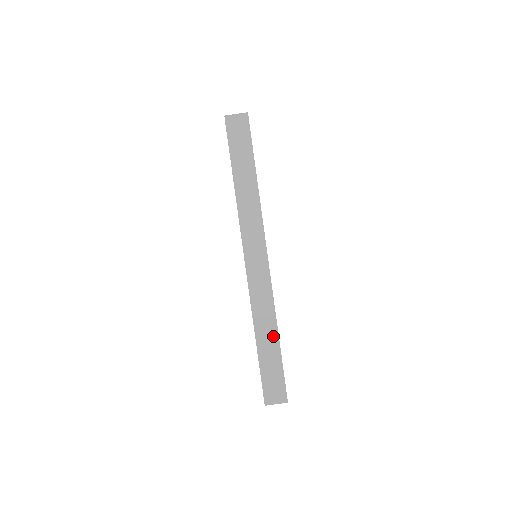
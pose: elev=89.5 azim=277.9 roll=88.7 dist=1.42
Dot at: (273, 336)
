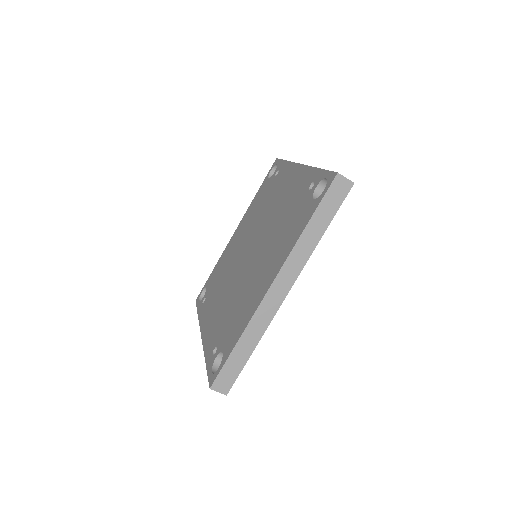
Dot at: (251, 347)
